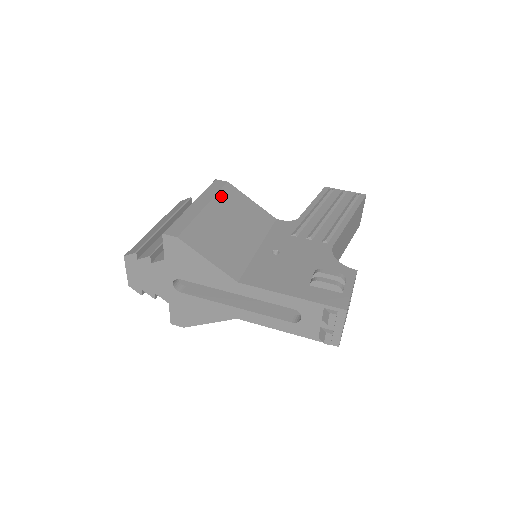
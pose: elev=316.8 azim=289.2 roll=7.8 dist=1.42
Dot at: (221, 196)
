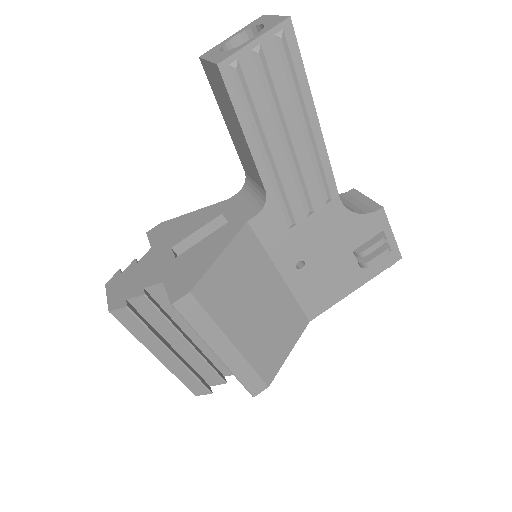
Dot at: (217, 314)
